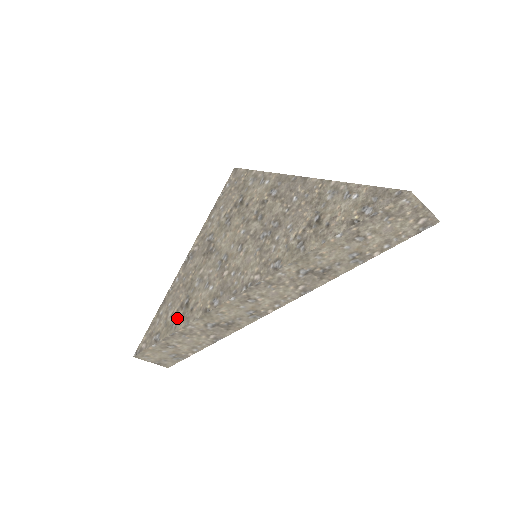
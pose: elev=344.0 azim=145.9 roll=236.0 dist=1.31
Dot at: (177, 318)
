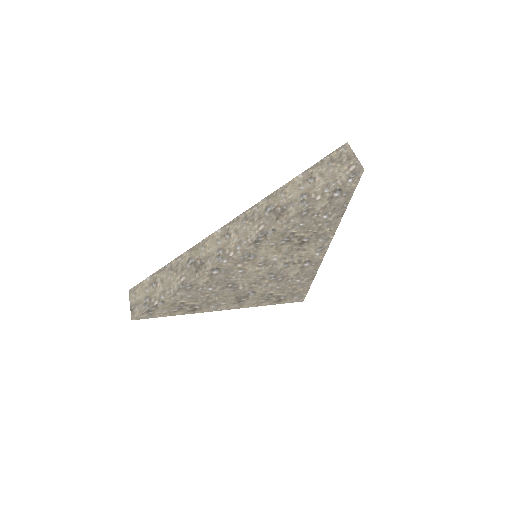
Dot at: occluded
